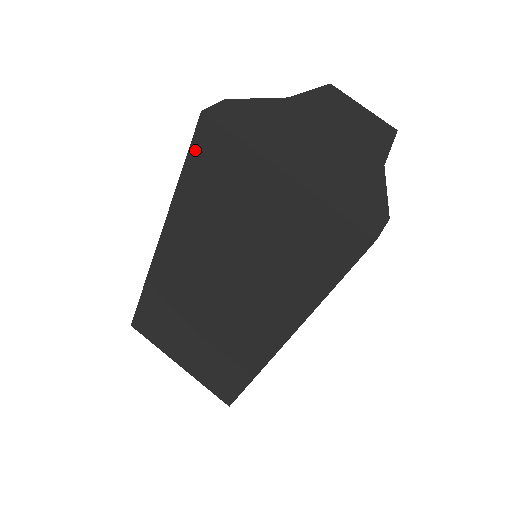
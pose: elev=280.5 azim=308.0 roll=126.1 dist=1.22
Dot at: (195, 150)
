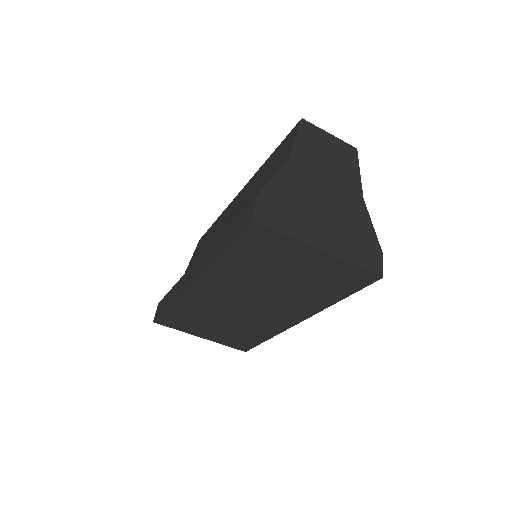
Dot at: (242, 238)
